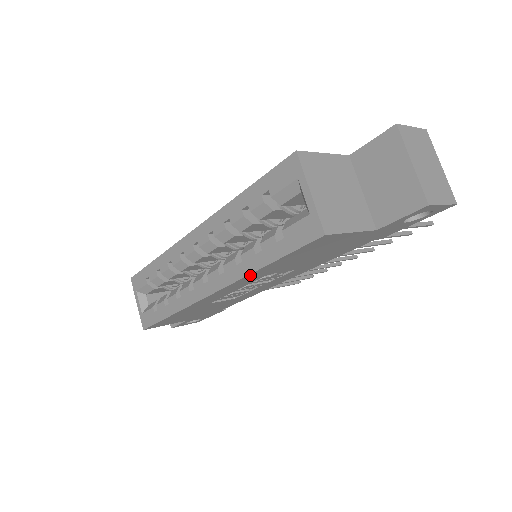
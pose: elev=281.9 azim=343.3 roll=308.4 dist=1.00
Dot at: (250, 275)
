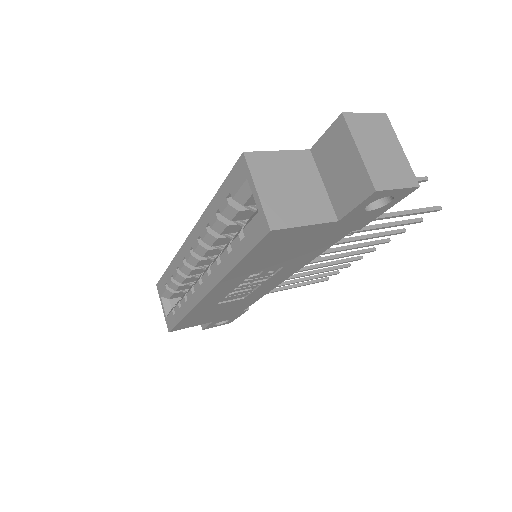
Dot at: (229, 275)
